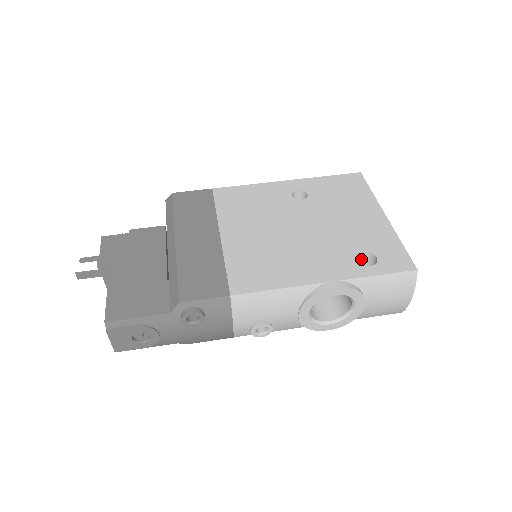
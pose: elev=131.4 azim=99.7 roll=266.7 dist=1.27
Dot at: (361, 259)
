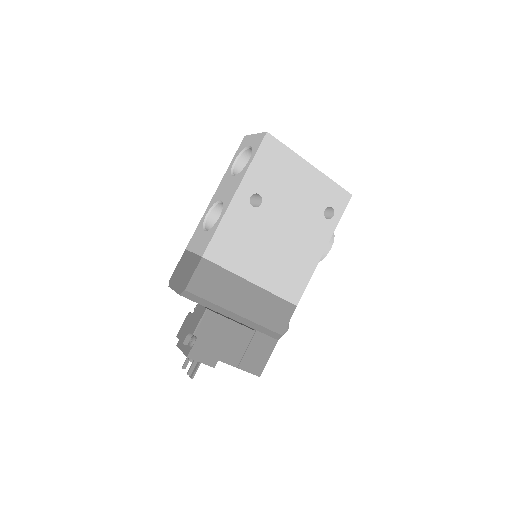
Dot at: occluded
